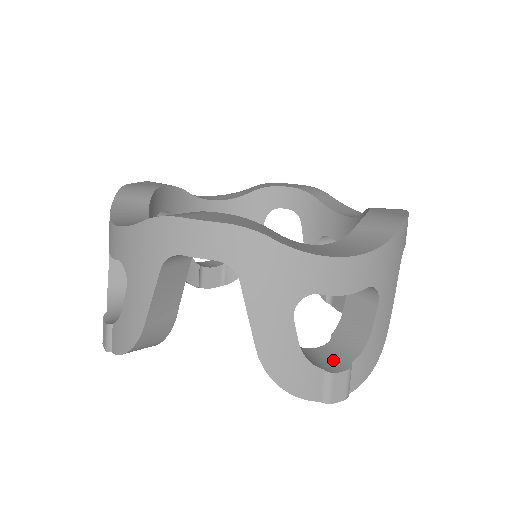
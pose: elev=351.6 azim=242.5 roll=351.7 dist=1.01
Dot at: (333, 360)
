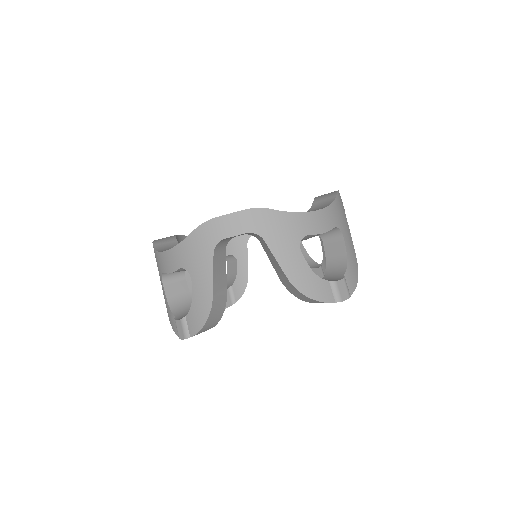
Dot at: (332, 279)
